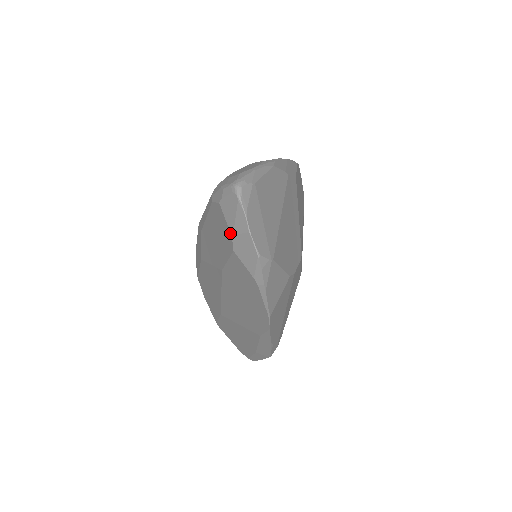
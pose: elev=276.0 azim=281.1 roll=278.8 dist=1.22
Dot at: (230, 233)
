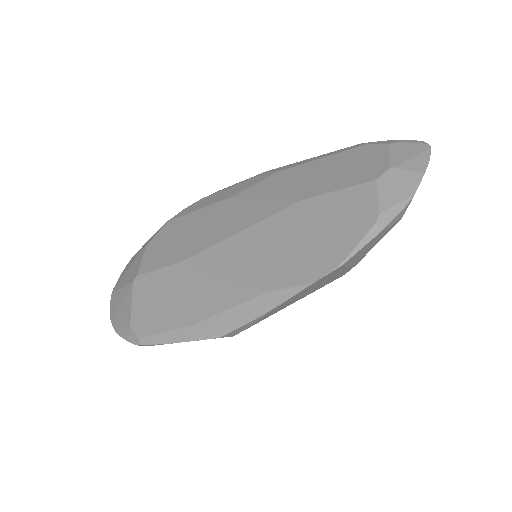
Dot at: (389, 165)
